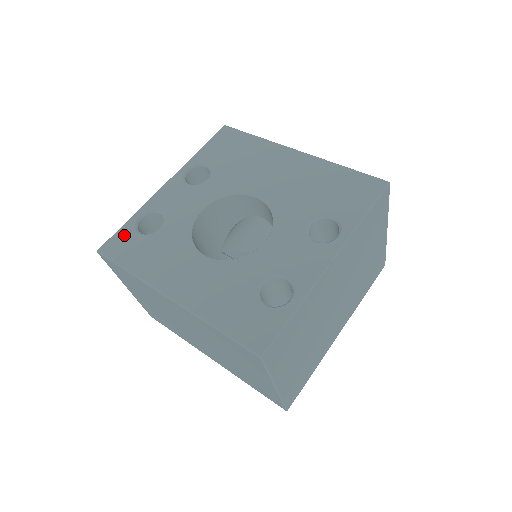
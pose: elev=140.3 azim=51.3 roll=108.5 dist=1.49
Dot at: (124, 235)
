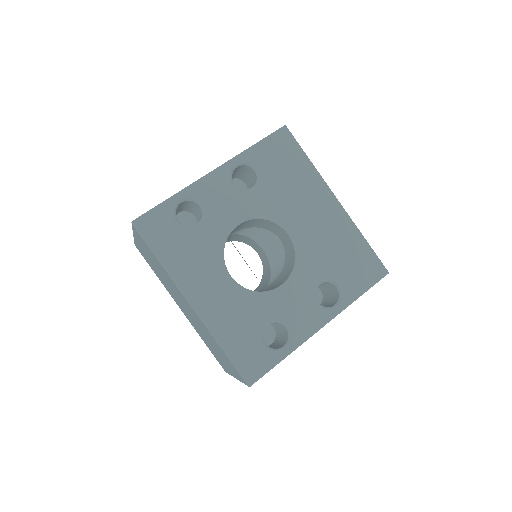
Dot at: (162, 216)
